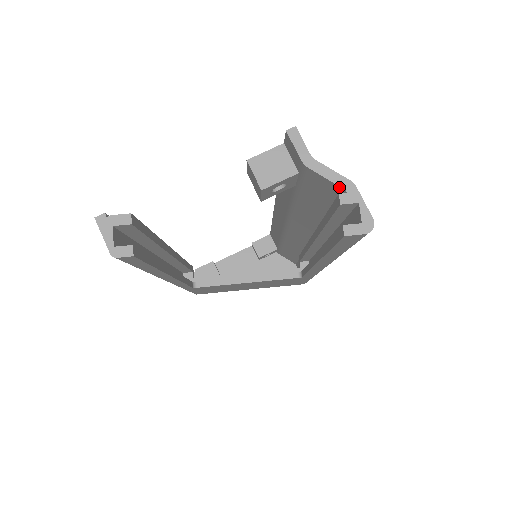
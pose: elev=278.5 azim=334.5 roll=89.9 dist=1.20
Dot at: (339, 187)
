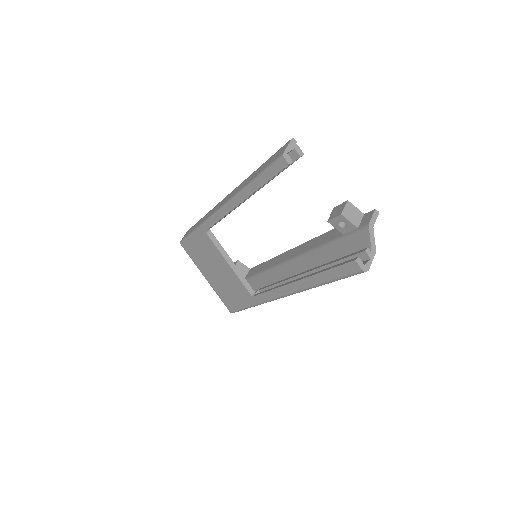
Dot at: (370, 246)
